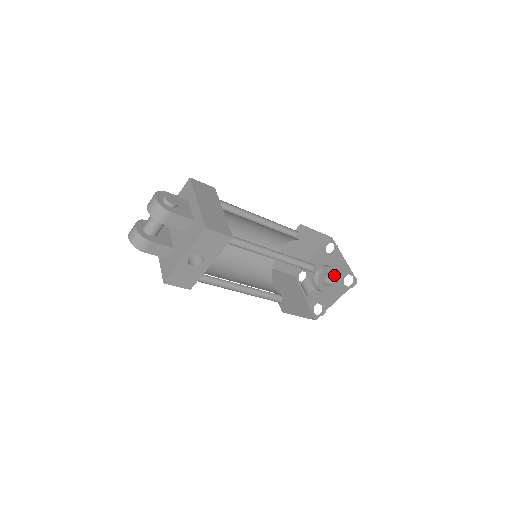
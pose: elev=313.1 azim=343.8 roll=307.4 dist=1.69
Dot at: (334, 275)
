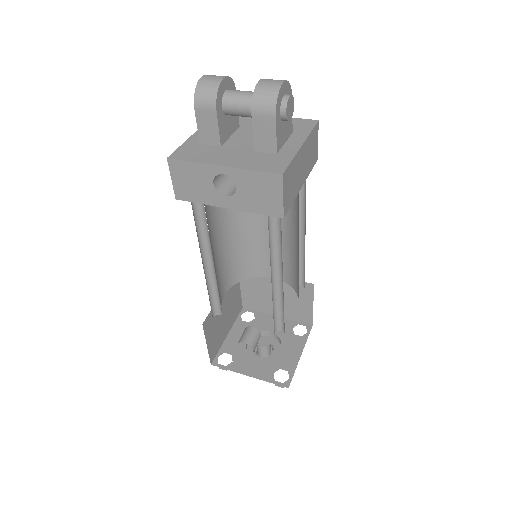
Dot at: (276, 354)
